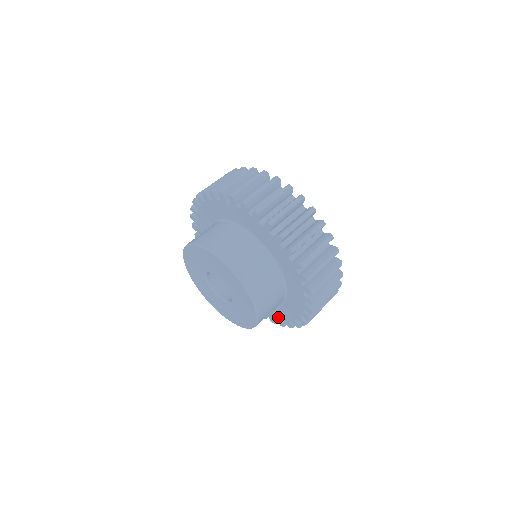
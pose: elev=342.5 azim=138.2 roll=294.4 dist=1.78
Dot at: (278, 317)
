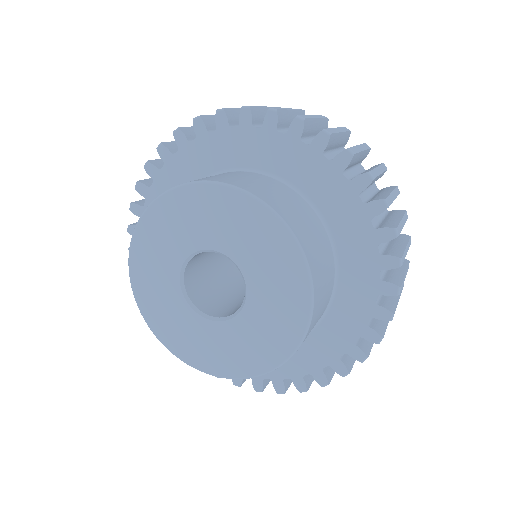
Dot at: (278, 373)
